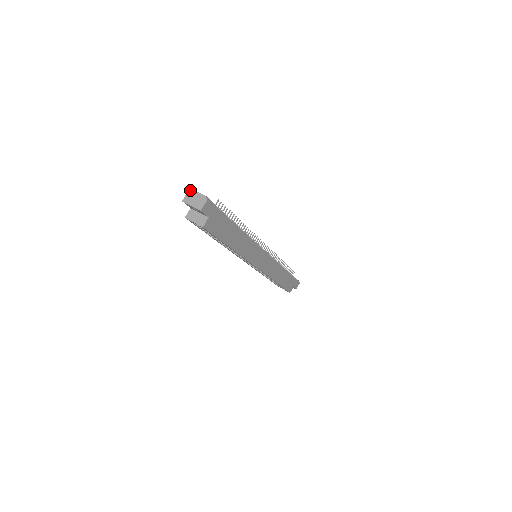
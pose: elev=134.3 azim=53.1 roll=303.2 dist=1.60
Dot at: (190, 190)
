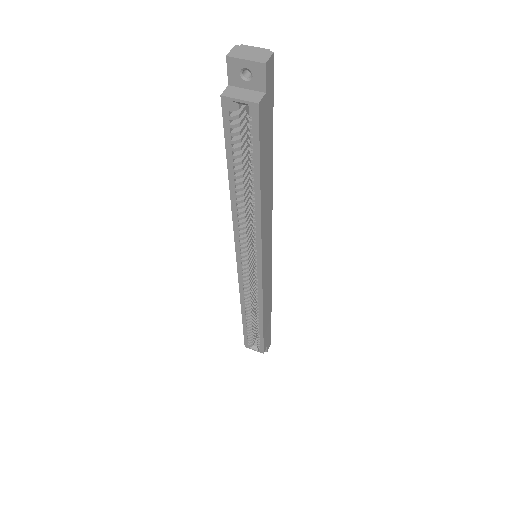
Dot at: (238, 45)
